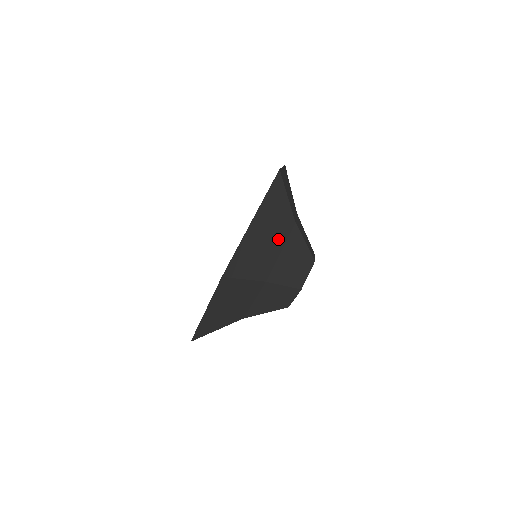
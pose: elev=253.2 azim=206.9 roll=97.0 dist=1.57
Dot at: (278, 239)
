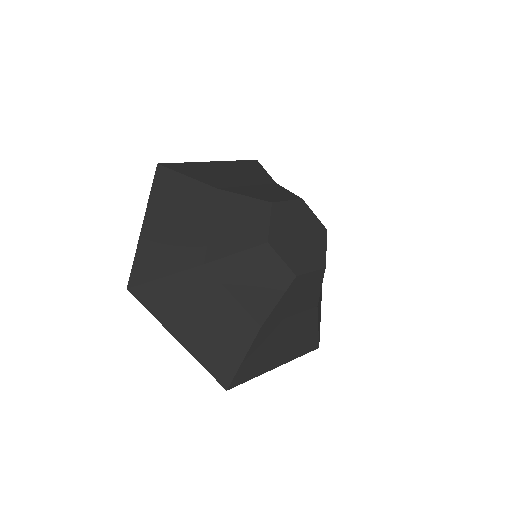
Dot at: (197, 217)
